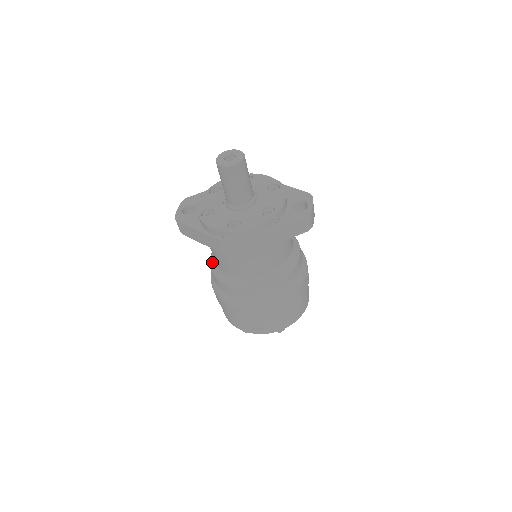
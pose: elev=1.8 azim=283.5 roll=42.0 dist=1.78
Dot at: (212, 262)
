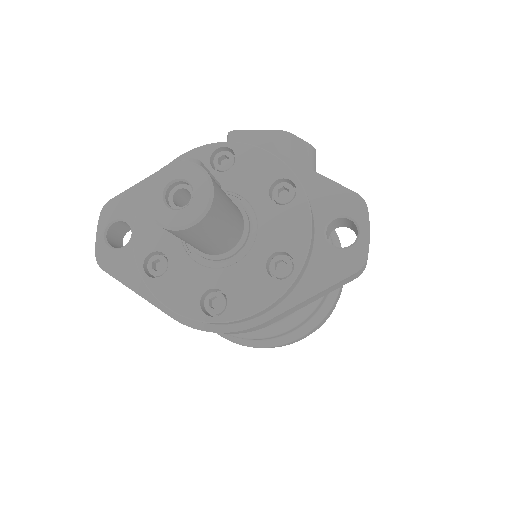
Dot at: occluded
